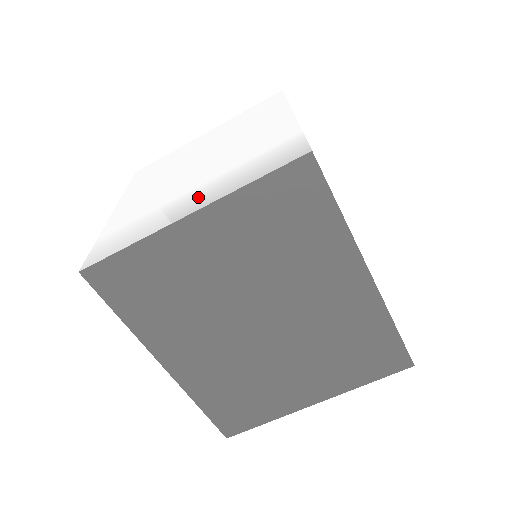
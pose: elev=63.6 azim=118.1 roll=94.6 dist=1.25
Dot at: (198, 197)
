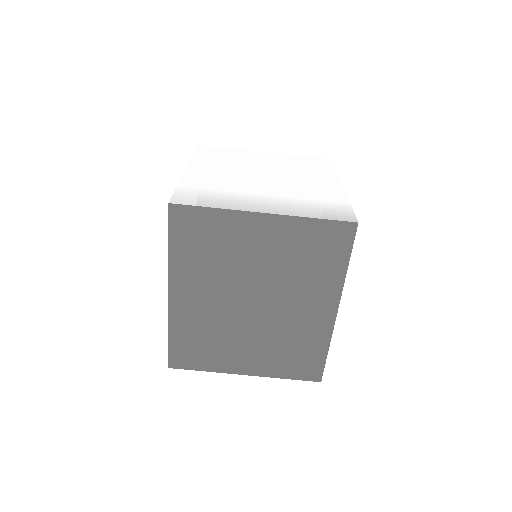
Dot at: (271, 204)
